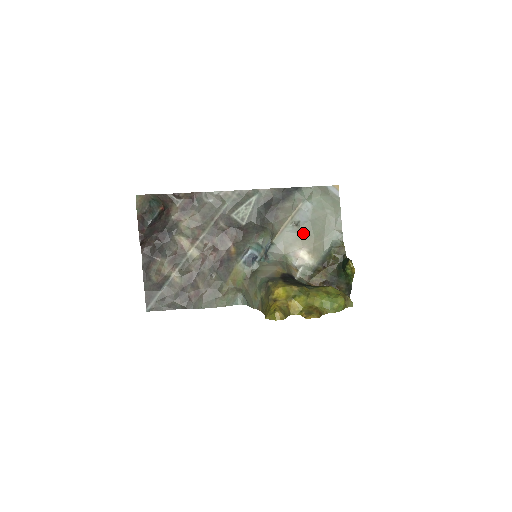
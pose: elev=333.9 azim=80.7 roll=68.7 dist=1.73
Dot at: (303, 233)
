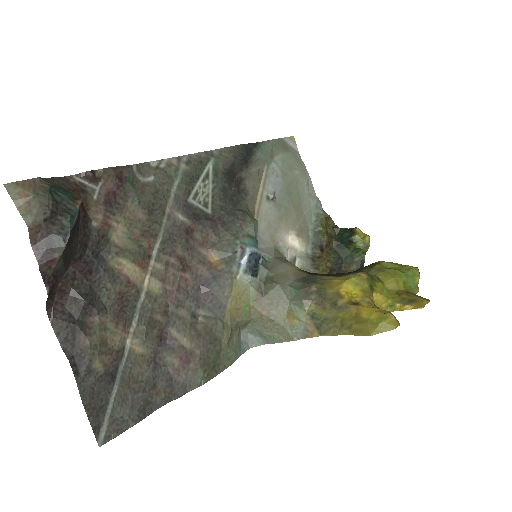
Dot at: (283, 209)
